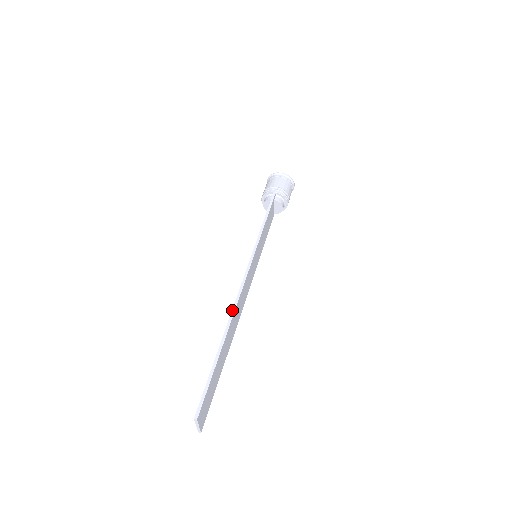
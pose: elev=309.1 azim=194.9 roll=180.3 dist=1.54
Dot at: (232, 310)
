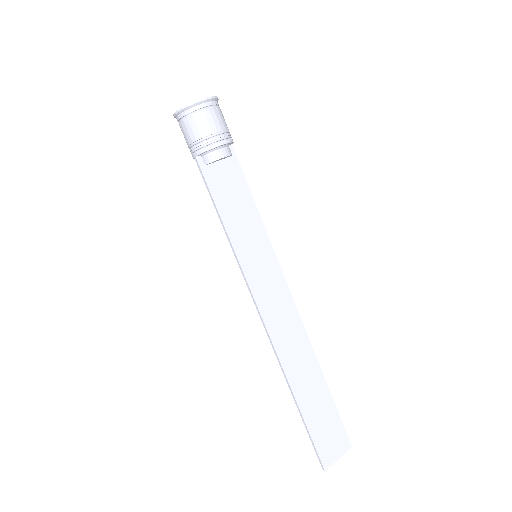
Dot at: (277, 359)
